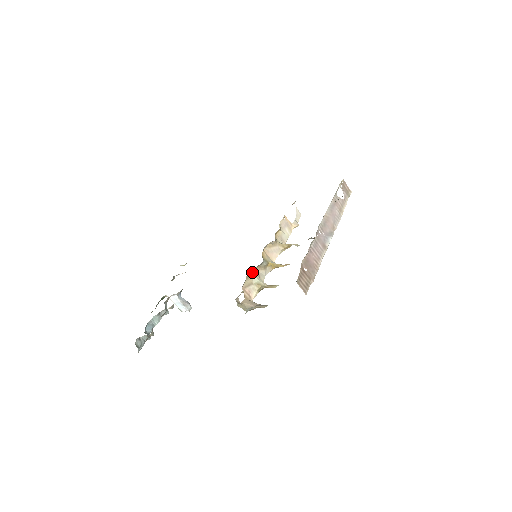
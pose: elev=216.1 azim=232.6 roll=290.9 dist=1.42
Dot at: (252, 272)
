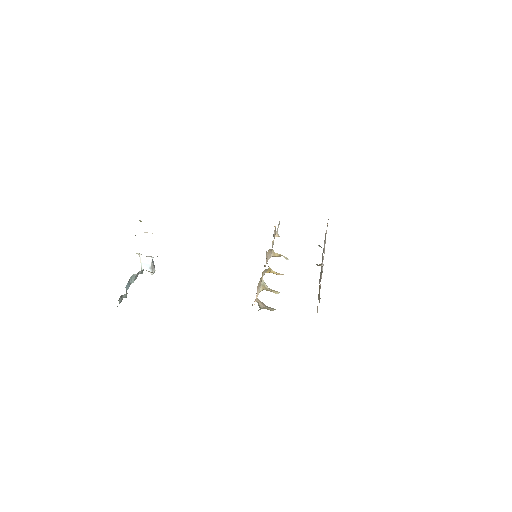
Dot at: (262, 274)
